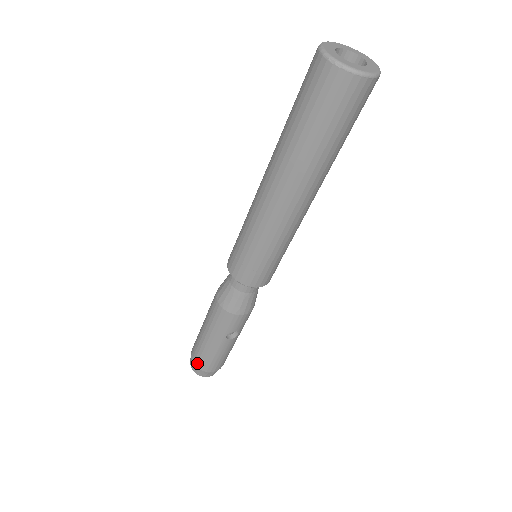
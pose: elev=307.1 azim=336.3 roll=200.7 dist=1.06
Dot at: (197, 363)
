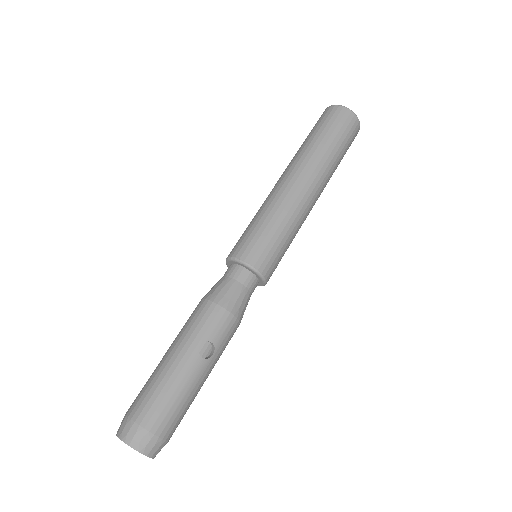
Dot at: (136, 410)
